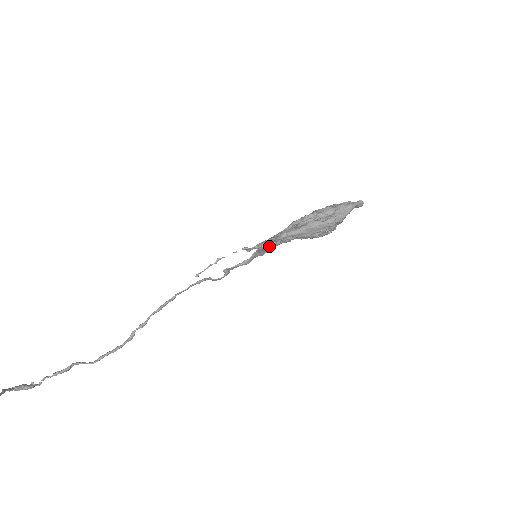
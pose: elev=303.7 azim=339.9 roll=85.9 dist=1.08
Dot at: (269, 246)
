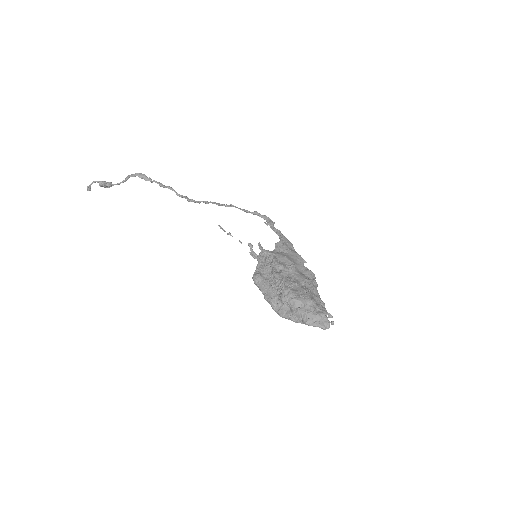
Dot at: (284, 252)
